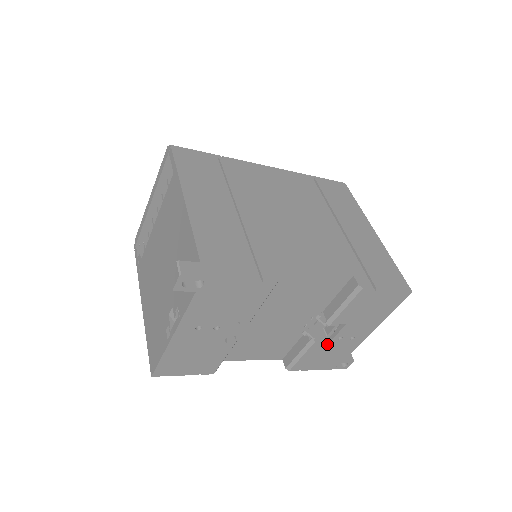
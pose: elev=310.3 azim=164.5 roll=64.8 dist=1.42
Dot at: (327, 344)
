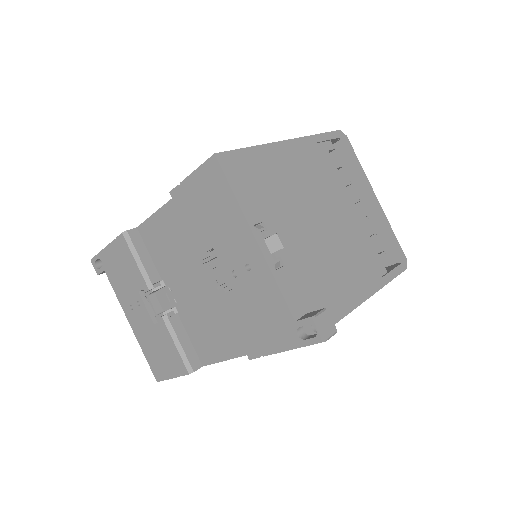
Dot at: (234, 292)
